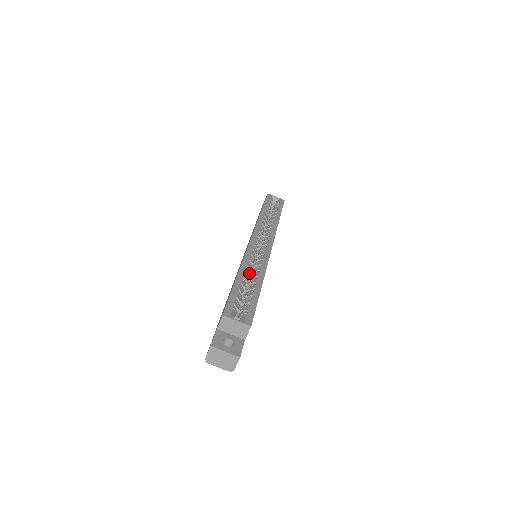
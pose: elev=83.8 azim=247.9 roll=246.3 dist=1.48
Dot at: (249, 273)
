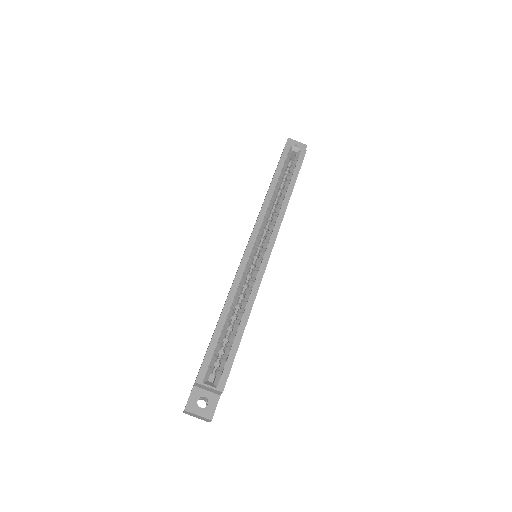
Dot at: (238, 300)
